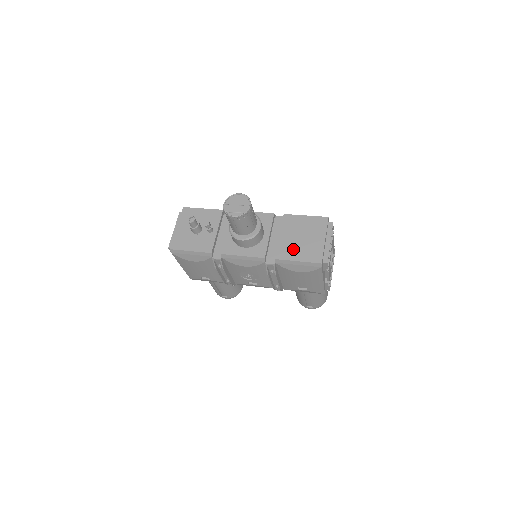
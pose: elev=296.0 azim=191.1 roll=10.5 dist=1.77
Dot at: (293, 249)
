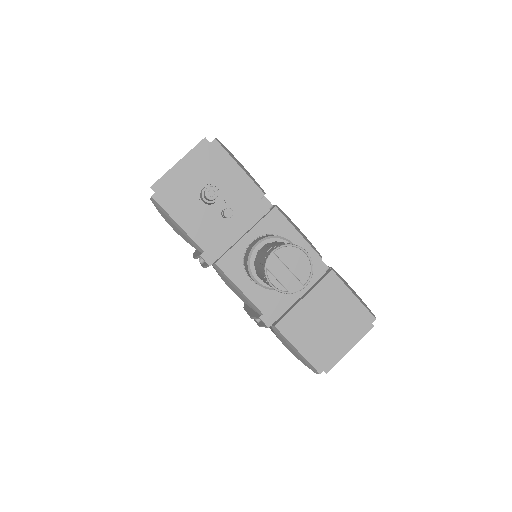
Dot at: (305, 330)
